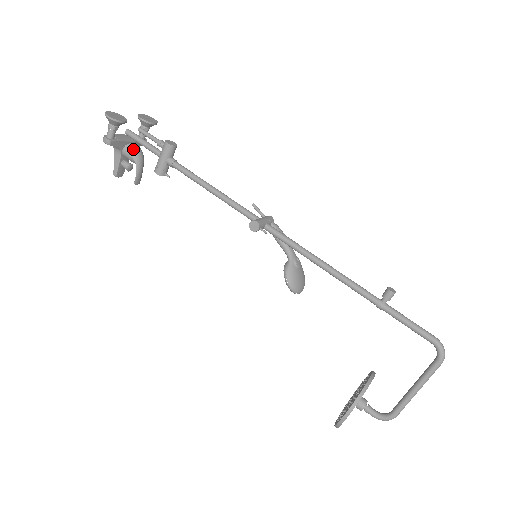
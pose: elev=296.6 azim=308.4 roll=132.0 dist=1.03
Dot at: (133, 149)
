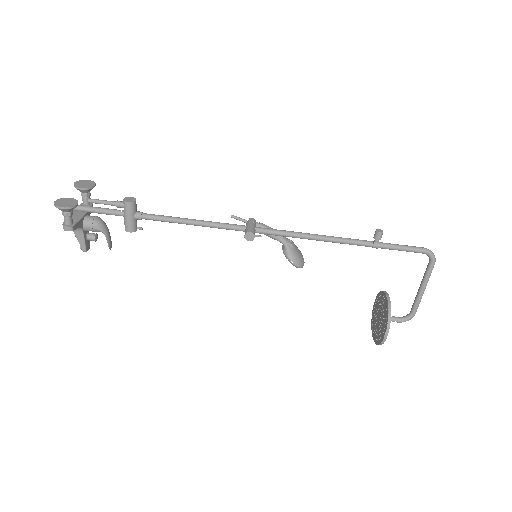
Dot at: (93, 221)
